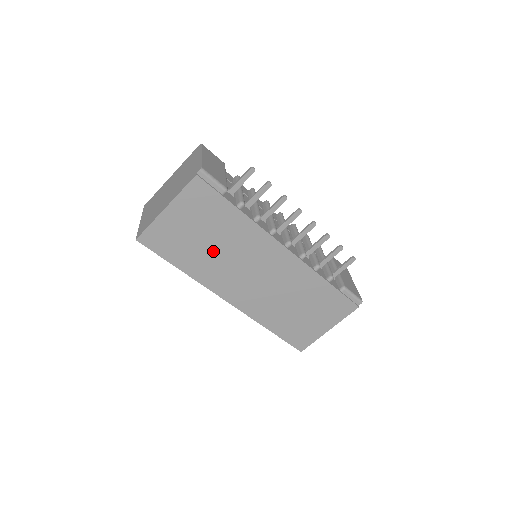
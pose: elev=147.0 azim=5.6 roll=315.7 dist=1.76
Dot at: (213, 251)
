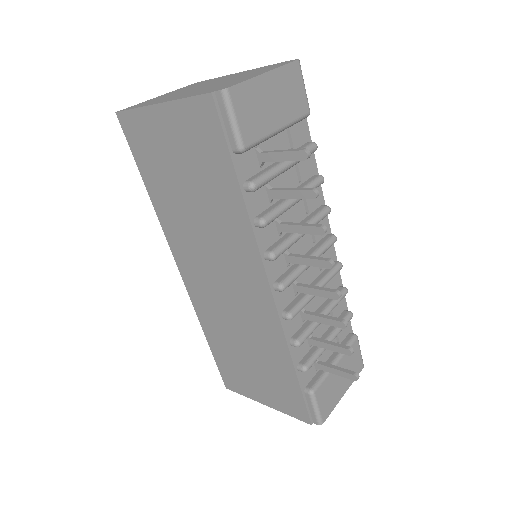
Dot at: (189, 207)
